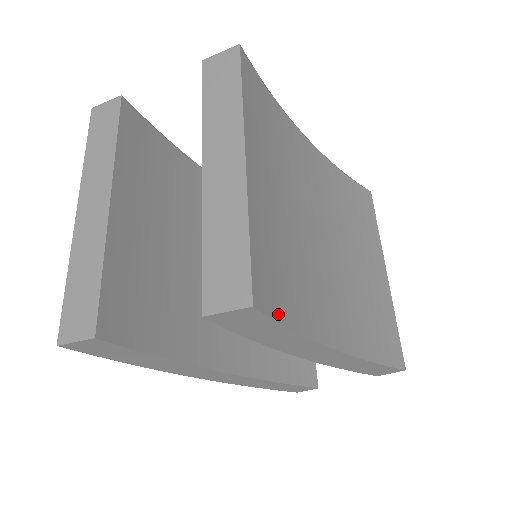
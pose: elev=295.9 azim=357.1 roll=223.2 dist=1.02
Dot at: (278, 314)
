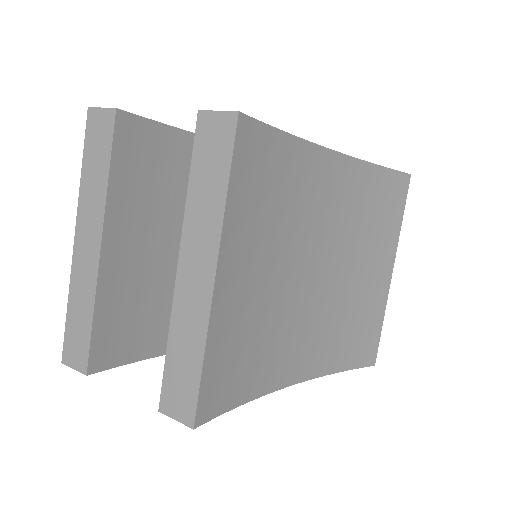
Dot at: (227, 405)
